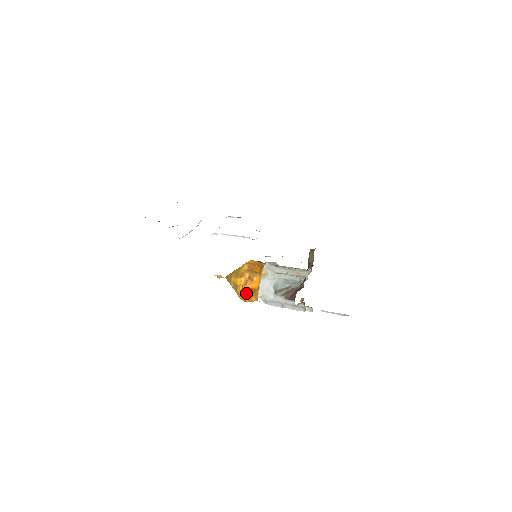
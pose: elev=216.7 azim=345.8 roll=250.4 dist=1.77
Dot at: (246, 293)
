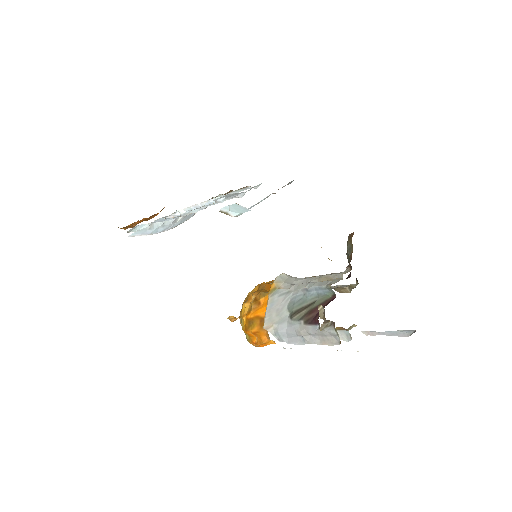
Dot at: (251, 327)
